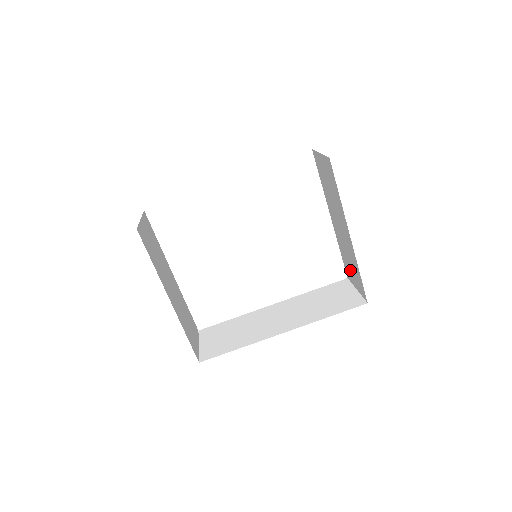
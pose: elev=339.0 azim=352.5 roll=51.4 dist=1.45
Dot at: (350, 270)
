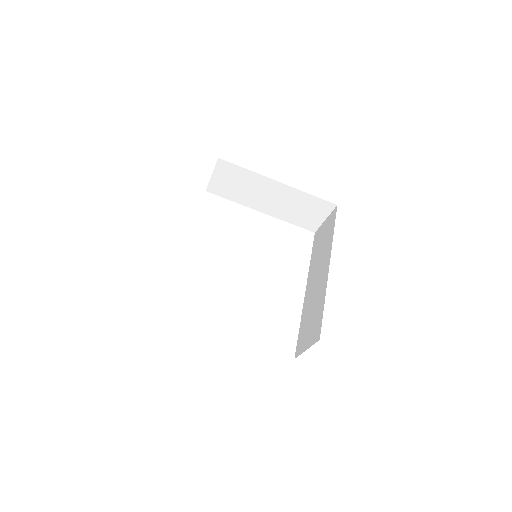
Dot at: (308, 216)
